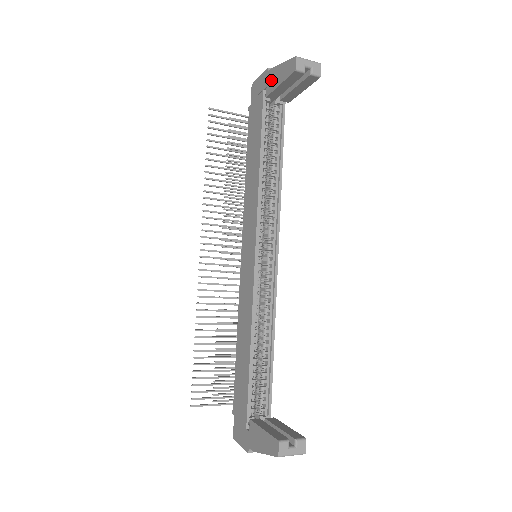
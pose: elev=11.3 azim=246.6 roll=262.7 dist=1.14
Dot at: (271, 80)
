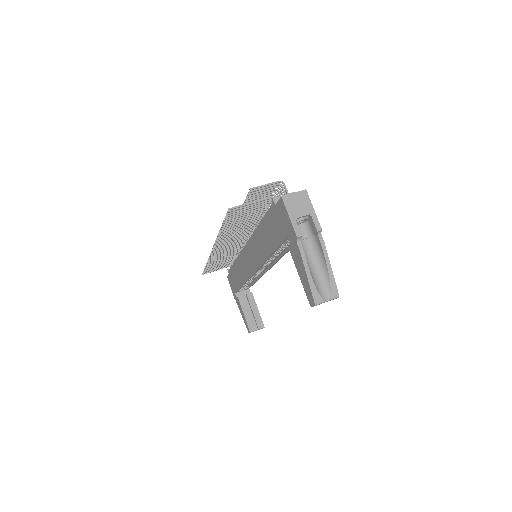
Dot at: (295, 254)
